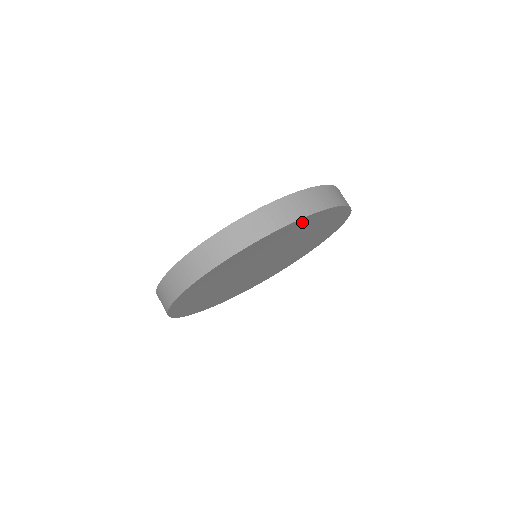
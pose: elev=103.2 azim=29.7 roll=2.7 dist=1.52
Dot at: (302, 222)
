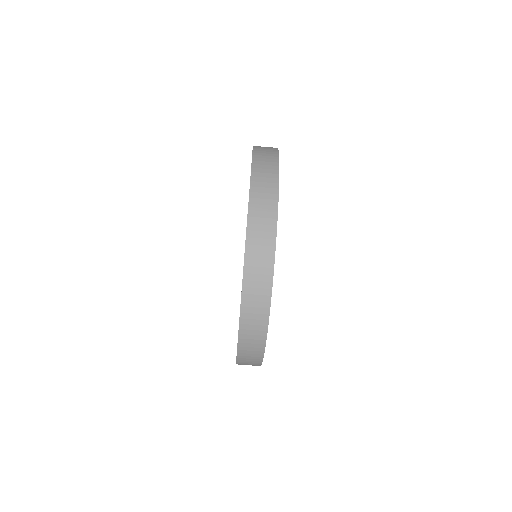
Dot at: occluded
